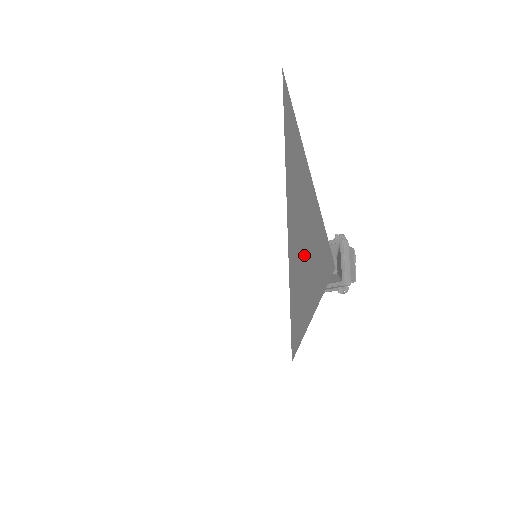
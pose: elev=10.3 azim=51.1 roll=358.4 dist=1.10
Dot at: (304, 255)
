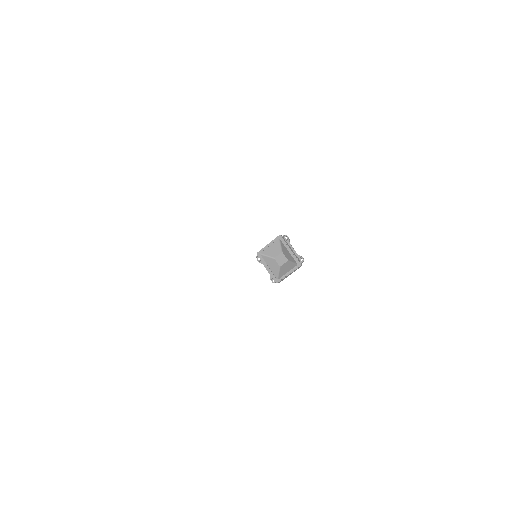
Dot at: occluded
